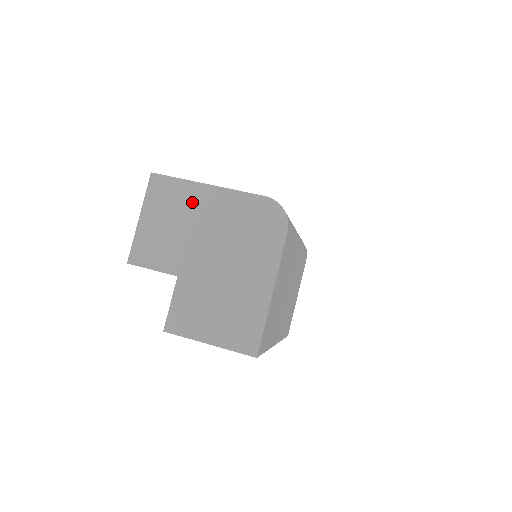
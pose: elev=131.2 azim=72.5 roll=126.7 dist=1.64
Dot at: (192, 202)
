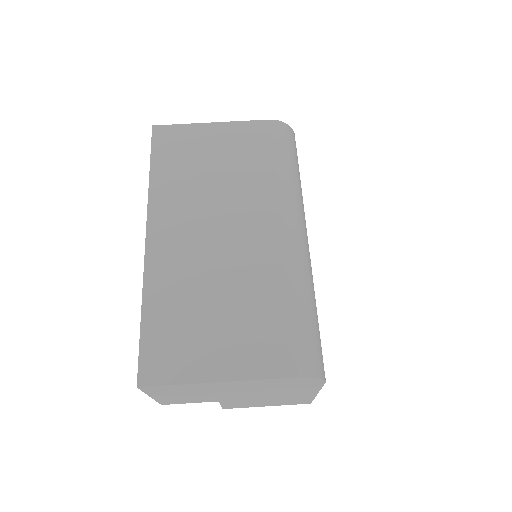
Dot at: (205, 388)
